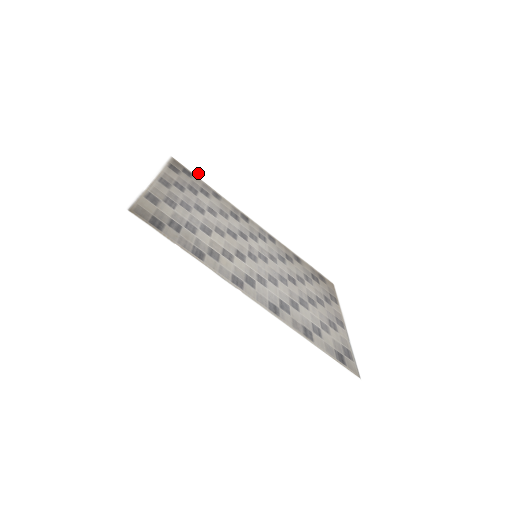
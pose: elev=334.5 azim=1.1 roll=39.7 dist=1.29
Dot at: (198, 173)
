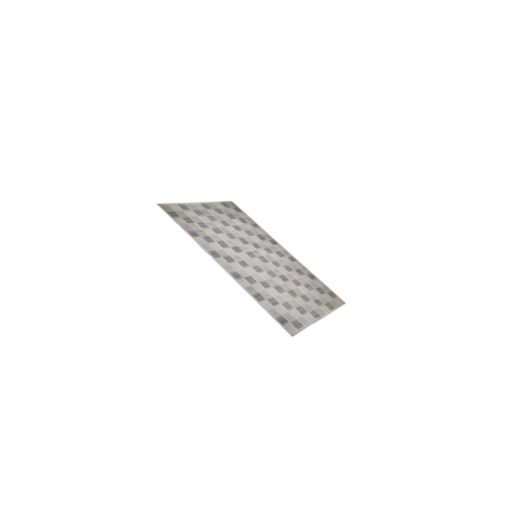
Dot at: (250, 213)
